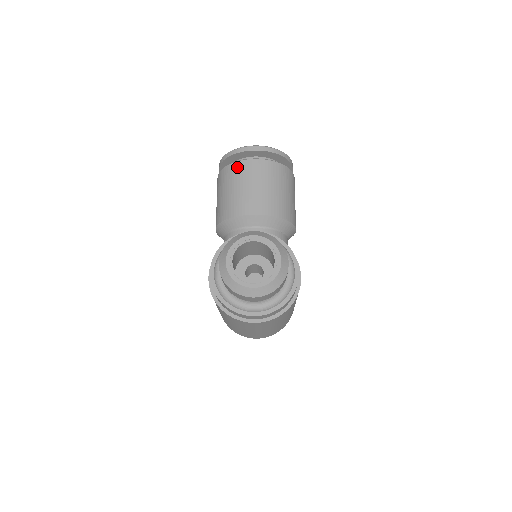
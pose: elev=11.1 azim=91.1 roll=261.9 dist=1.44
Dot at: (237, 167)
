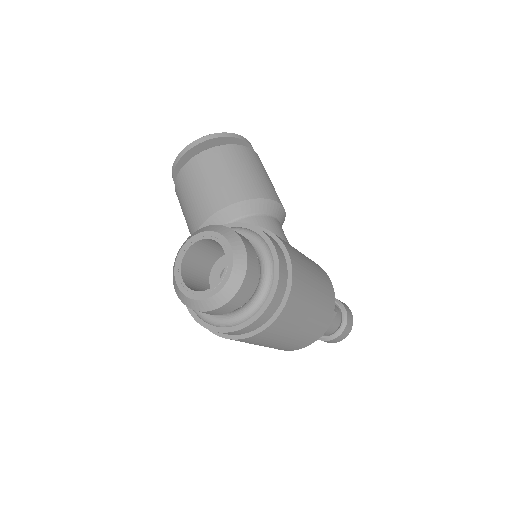
Dot at: (181, 178)
